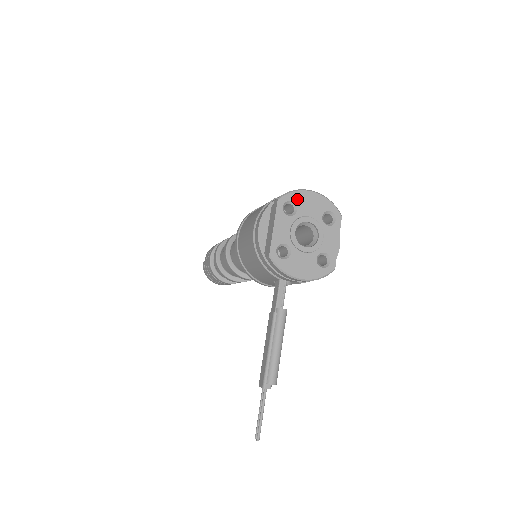
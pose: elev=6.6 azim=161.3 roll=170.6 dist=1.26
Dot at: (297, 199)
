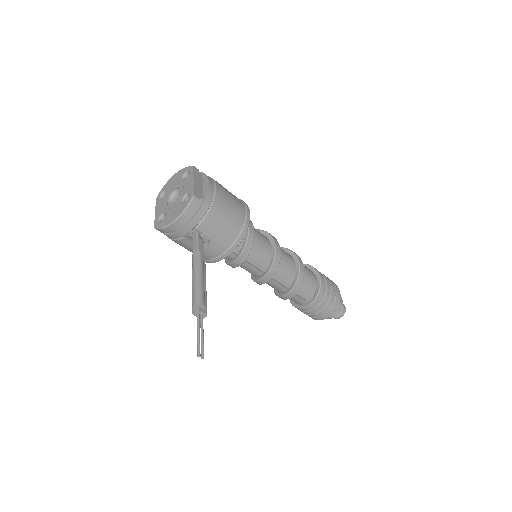
Dot at: (166, 187)
